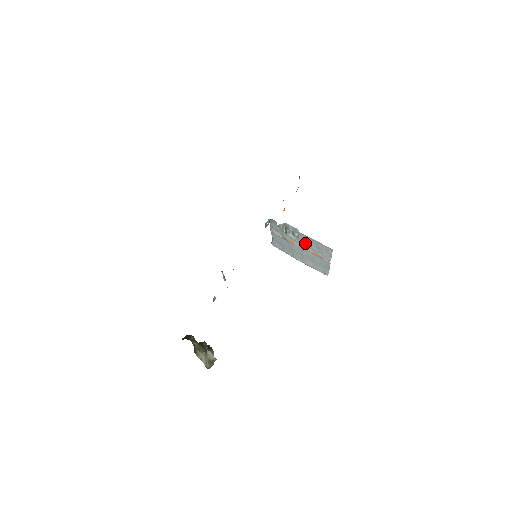
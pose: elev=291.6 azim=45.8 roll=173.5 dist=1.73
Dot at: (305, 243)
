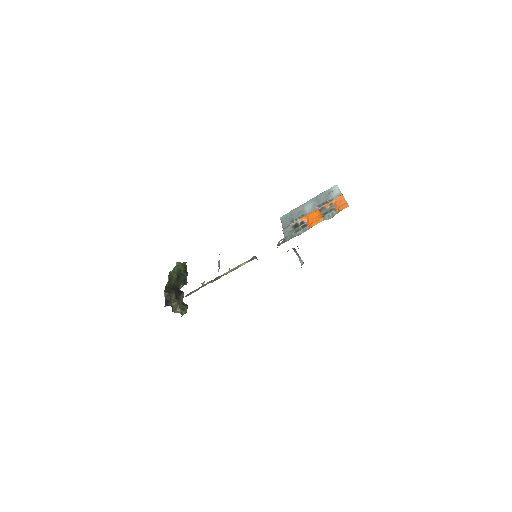
Dot at: occluded
